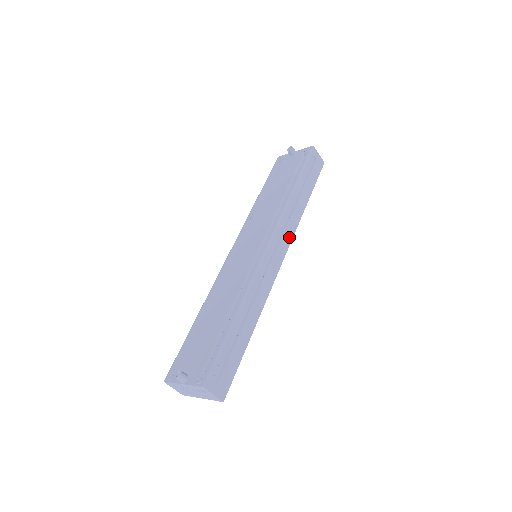
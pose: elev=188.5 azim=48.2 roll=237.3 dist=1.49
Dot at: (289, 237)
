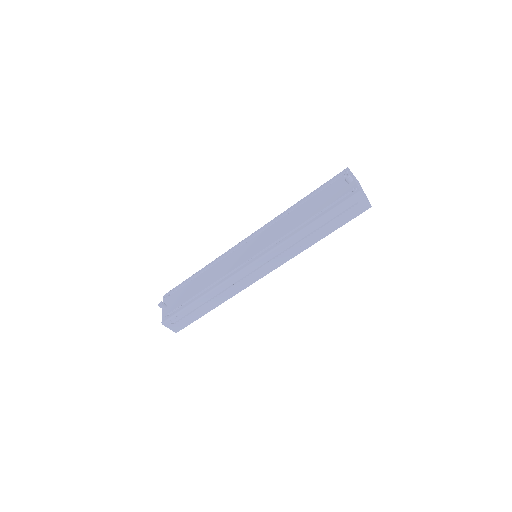
Dot at: (281, 261)
